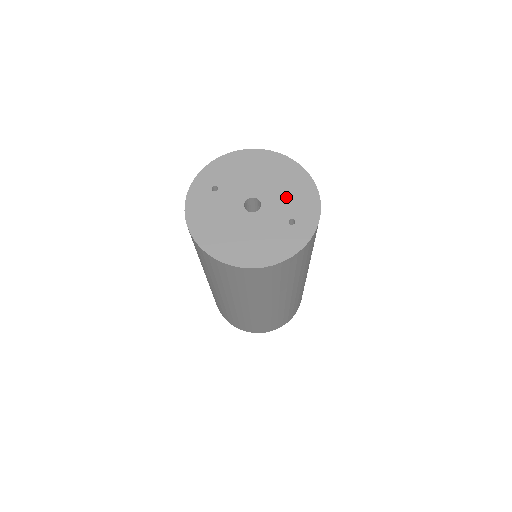
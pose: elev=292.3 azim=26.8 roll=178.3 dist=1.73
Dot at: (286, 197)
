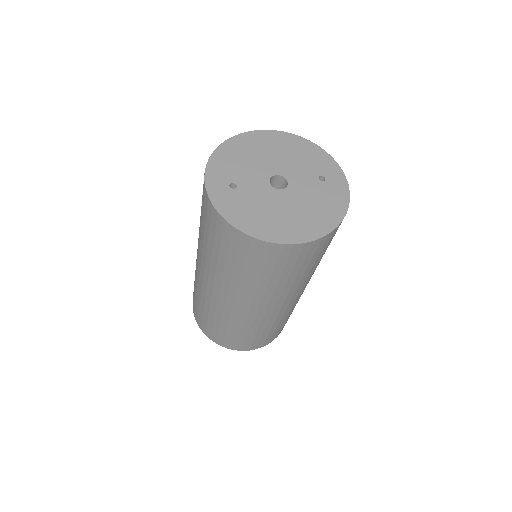
Dot at: (298, 162)
